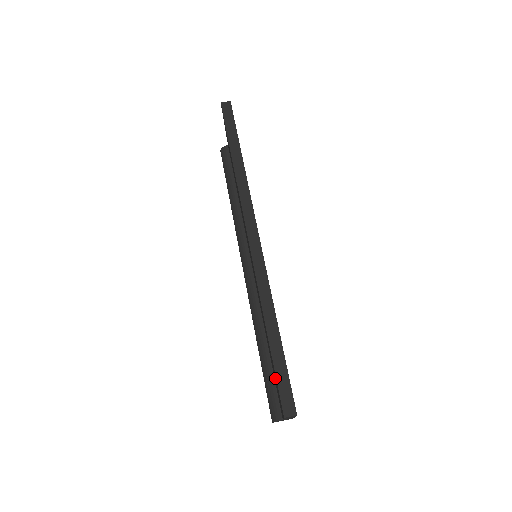
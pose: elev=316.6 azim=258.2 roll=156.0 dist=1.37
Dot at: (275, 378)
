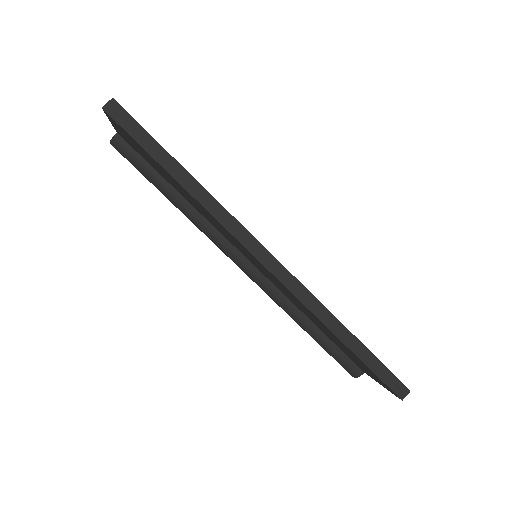
Dot at: (359, 363)
